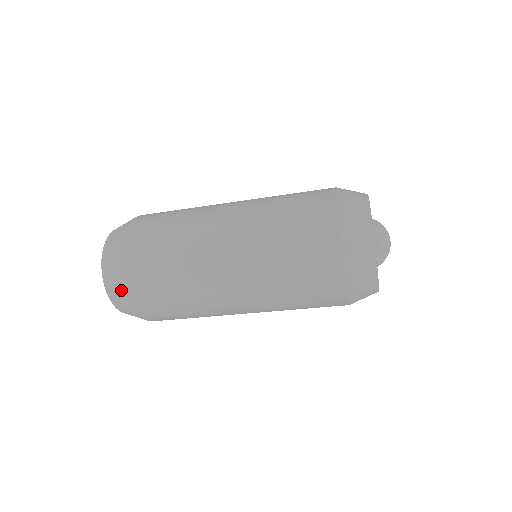
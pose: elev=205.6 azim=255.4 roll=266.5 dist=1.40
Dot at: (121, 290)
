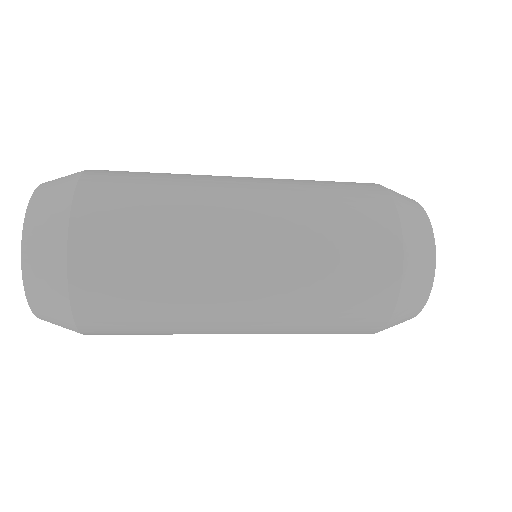
Dot at: (58, 222)
